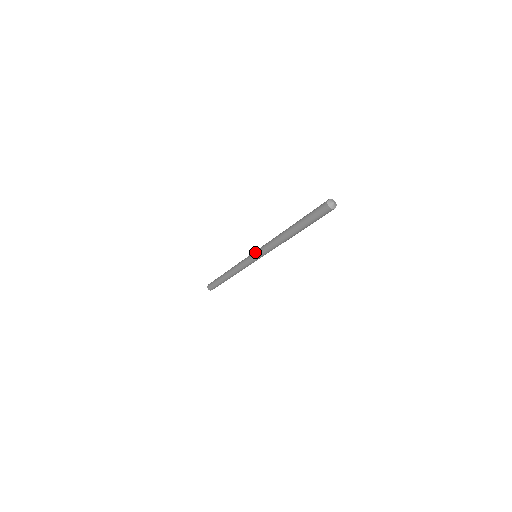
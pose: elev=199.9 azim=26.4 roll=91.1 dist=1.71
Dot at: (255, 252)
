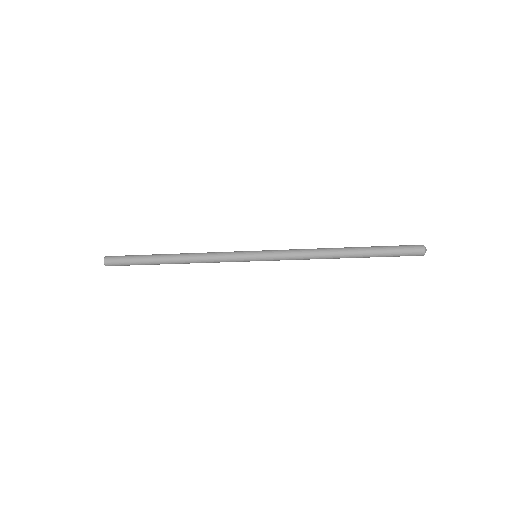
Dot at: (264, 250)
